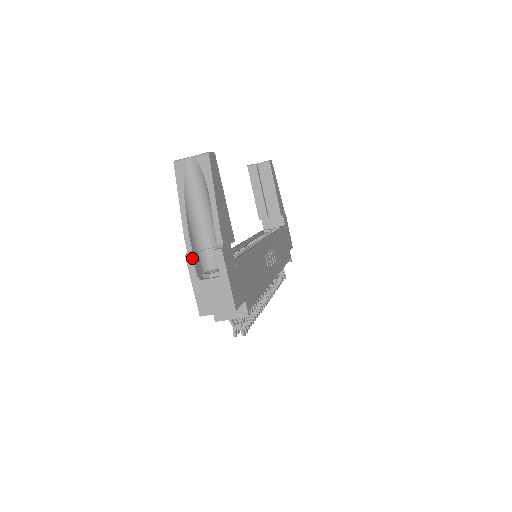
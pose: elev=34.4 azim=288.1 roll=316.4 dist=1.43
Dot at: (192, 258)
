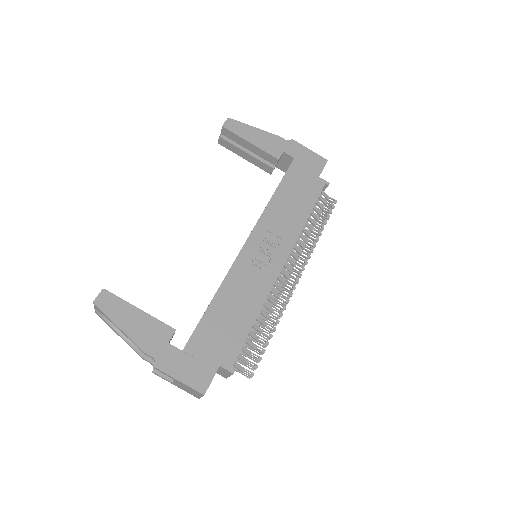
Dot at: (155, 373)
